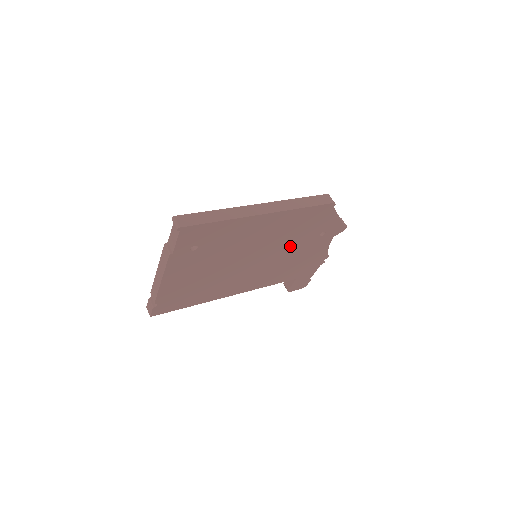
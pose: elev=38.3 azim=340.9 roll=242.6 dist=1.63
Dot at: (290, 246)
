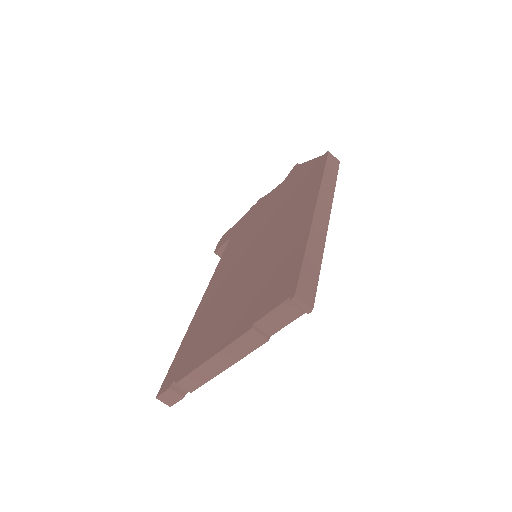
Dot at: occluded
